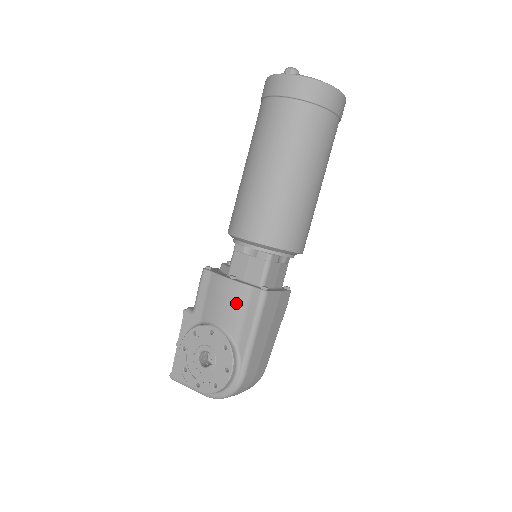
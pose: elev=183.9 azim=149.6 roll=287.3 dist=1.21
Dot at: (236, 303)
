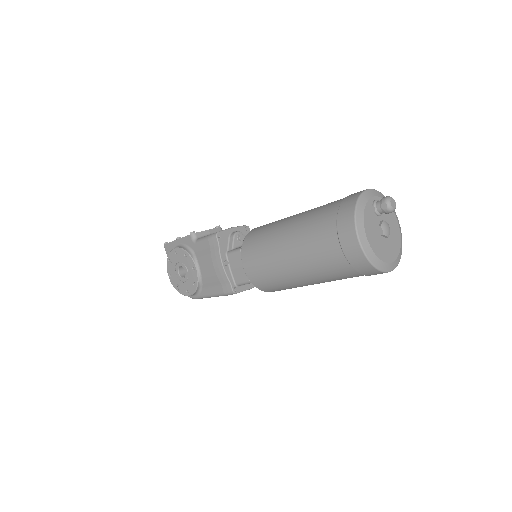
Dot at: (216, 277)
